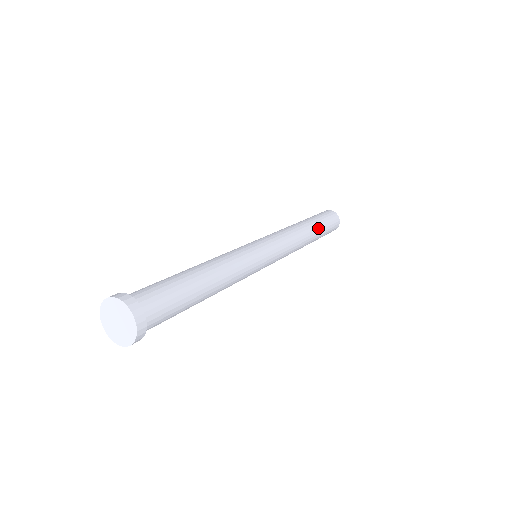
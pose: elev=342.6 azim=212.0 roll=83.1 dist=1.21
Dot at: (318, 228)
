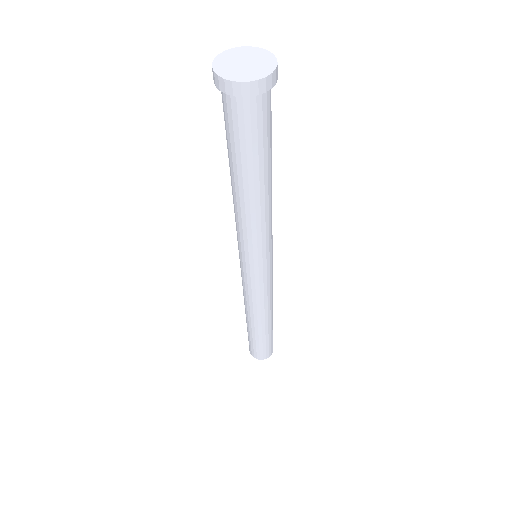
Dot at: occluded
